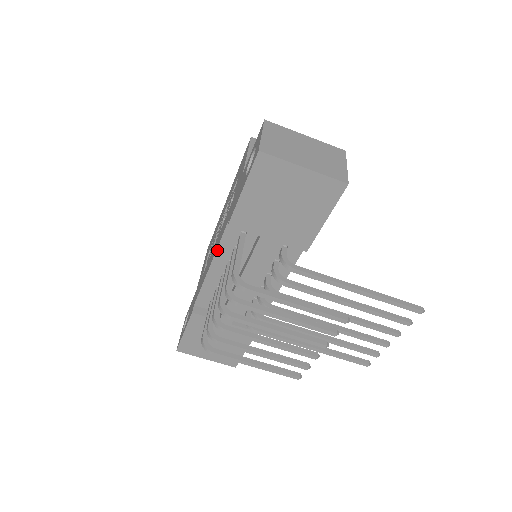
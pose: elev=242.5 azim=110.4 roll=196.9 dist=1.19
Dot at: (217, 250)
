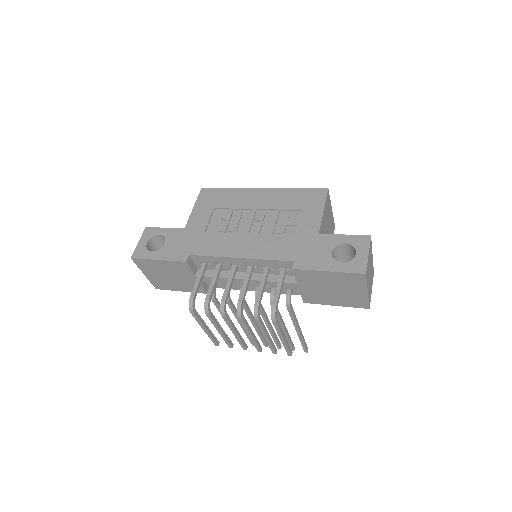
Dot at: (259, 259)
